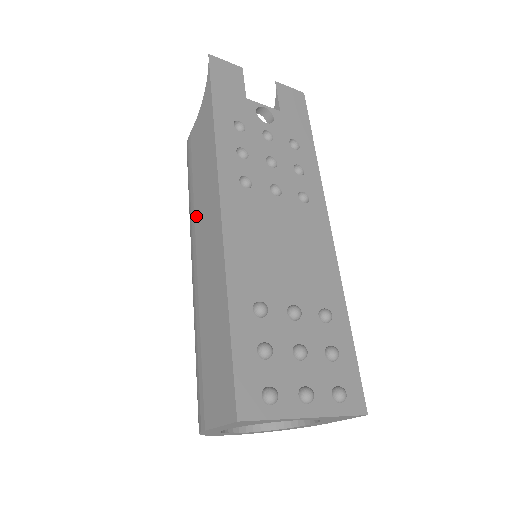
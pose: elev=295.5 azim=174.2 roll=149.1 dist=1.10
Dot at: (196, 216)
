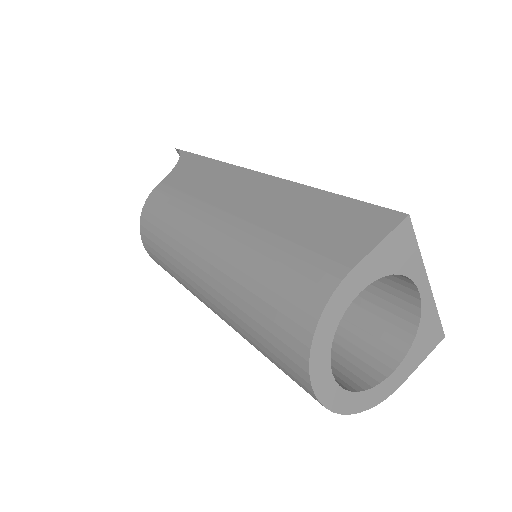
Dot at: (207, 198)
